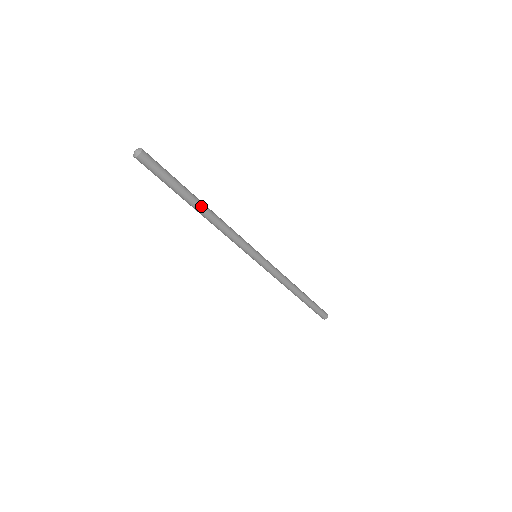
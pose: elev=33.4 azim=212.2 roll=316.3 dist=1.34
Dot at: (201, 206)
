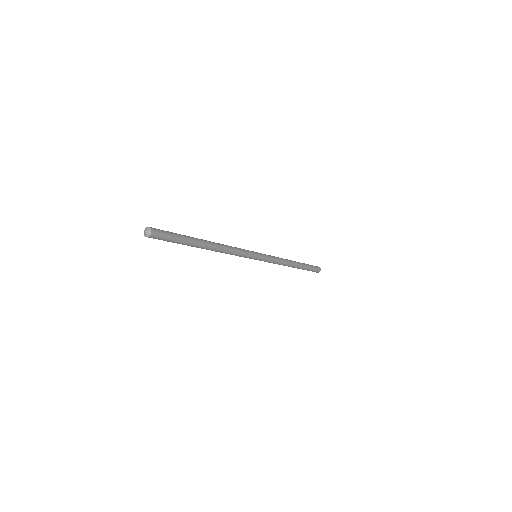
Dot at: (206, 245)
